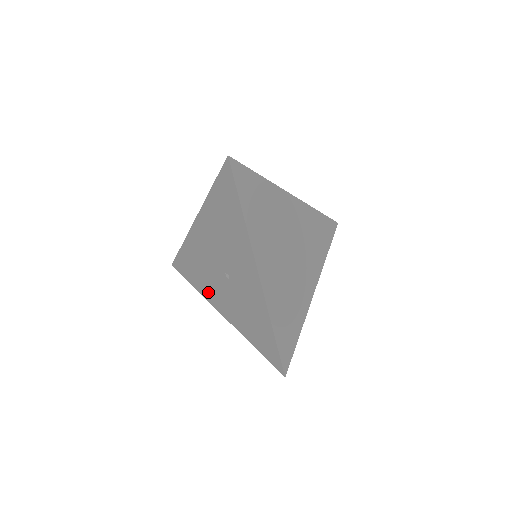
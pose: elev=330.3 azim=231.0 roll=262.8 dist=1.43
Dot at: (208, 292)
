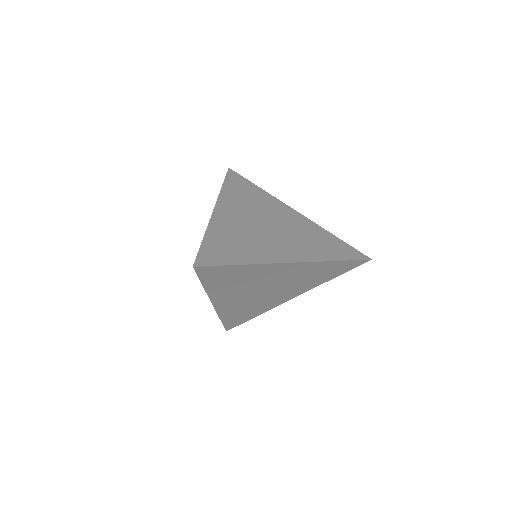
Dot at: occluded
